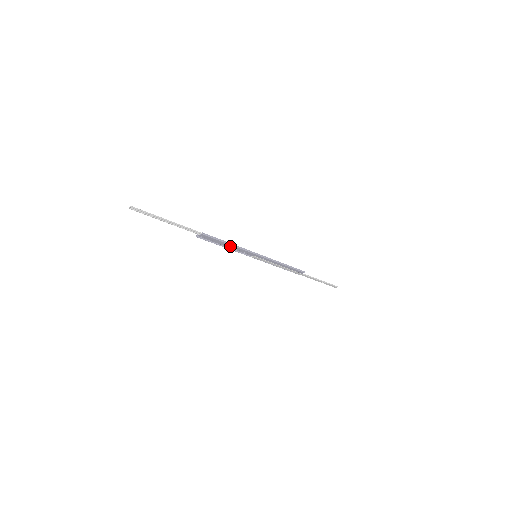
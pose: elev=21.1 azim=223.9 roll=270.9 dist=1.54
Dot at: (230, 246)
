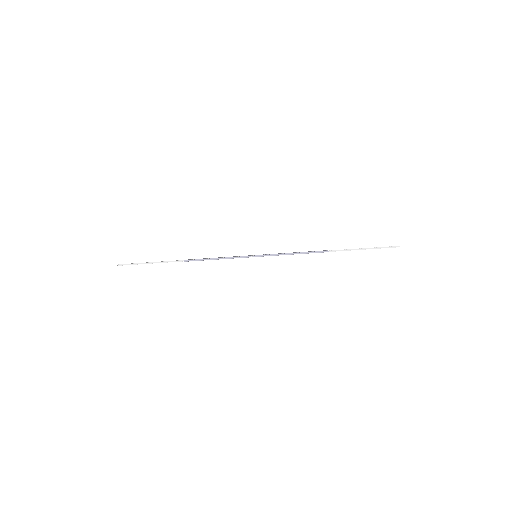
Dot at: occluded
